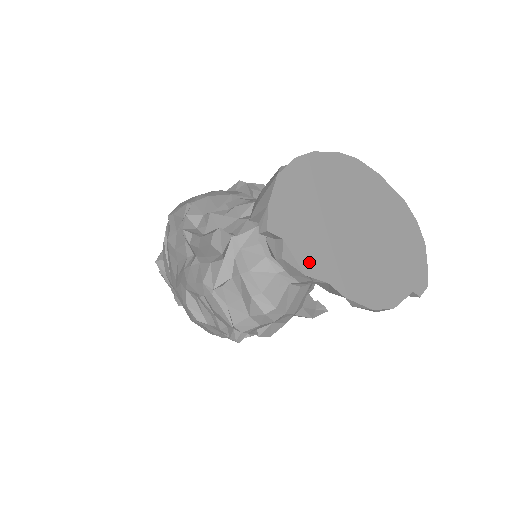
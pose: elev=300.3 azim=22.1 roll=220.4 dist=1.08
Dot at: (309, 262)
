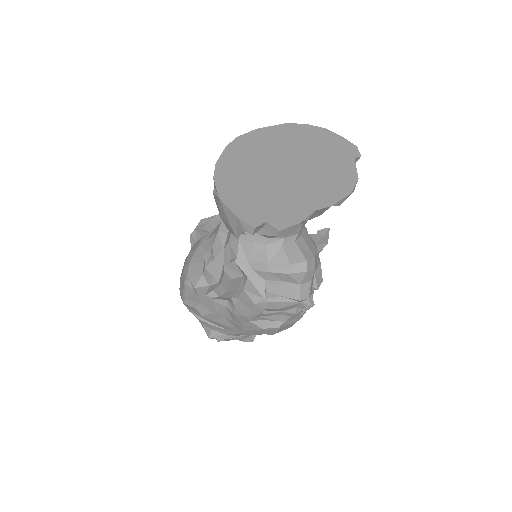
Dot at: (293, 214)
